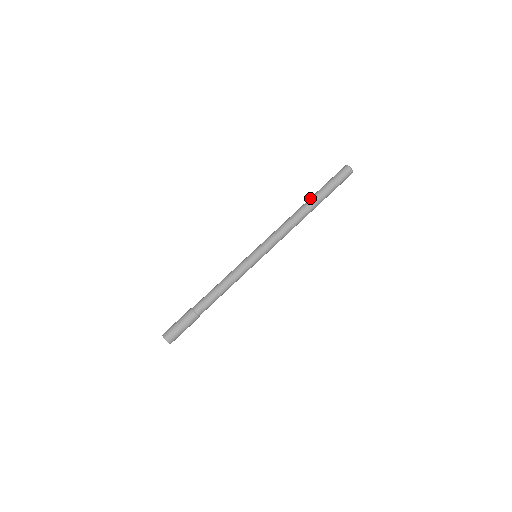
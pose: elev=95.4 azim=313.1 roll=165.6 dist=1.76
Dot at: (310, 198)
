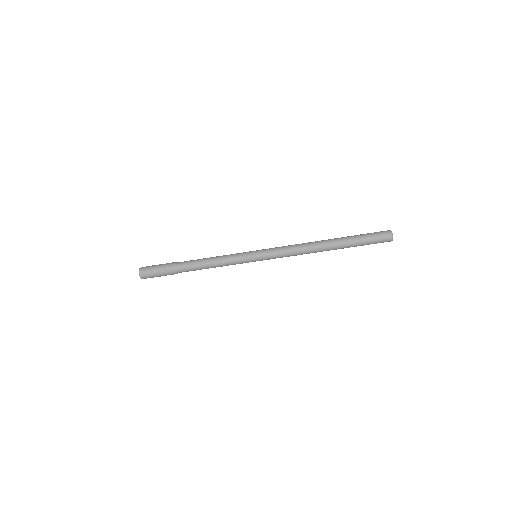
Dot at: (337, 242)
